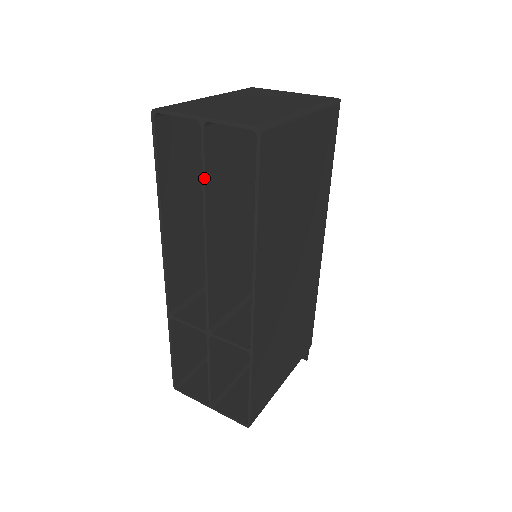
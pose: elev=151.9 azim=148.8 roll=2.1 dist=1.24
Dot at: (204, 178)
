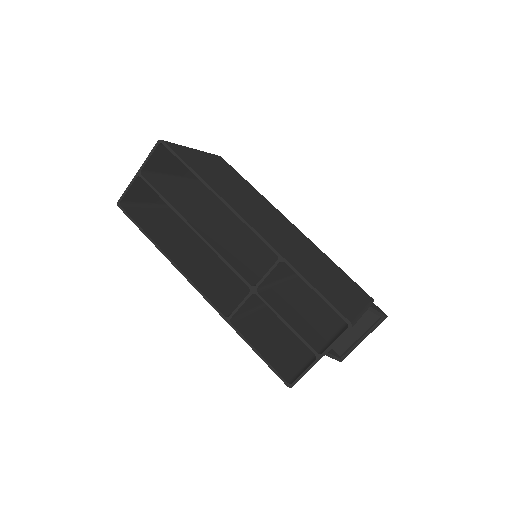
Dot at: (162, 197)
